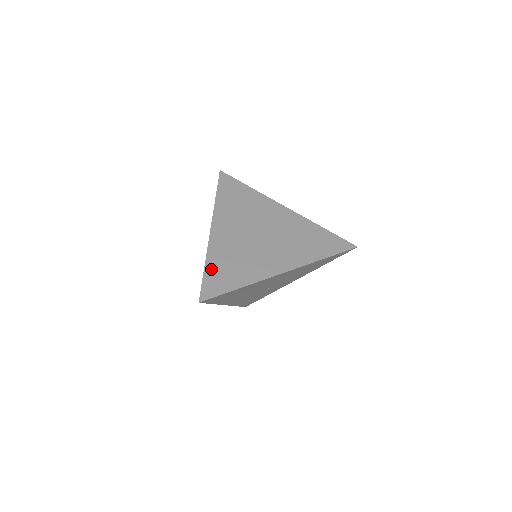
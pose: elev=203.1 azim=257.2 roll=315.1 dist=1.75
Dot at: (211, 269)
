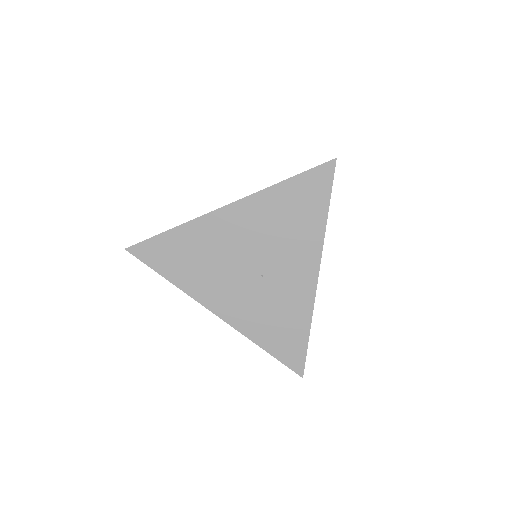
Dot at: occluded
